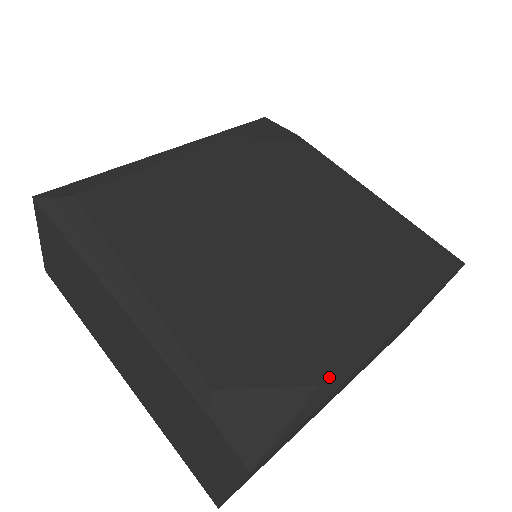
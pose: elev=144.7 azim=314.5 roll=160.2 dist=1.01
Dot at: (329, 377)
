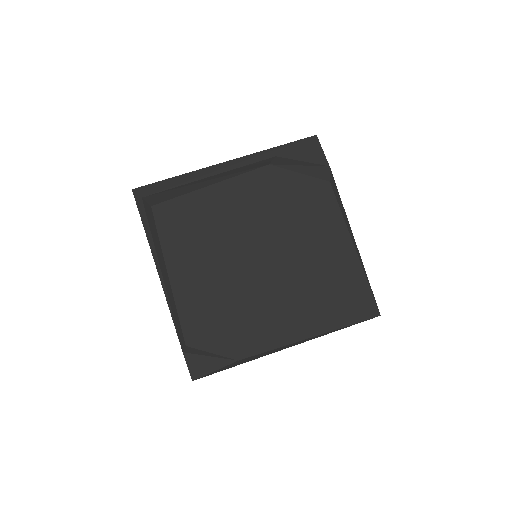
Dot at: (246, 358)
